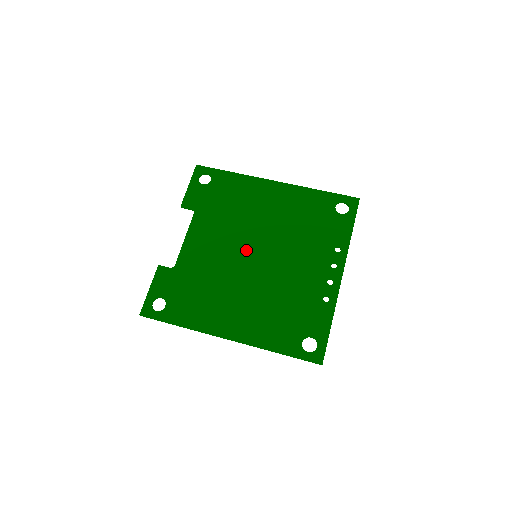
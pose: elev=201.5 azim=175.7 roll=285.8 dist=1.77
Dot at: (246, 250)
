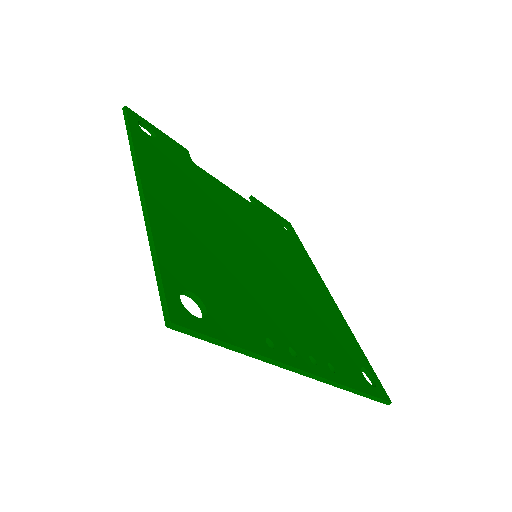
Dot at: (256, 245)
